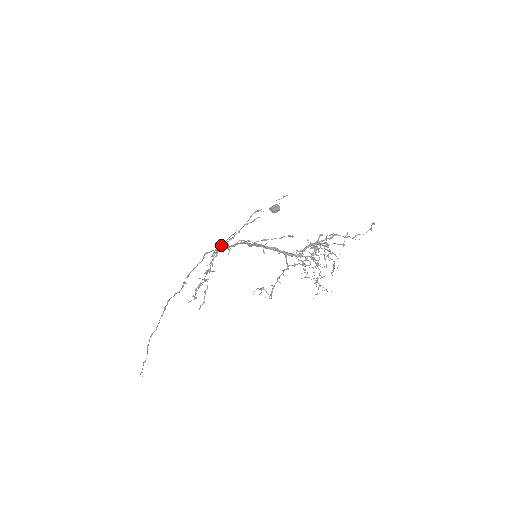
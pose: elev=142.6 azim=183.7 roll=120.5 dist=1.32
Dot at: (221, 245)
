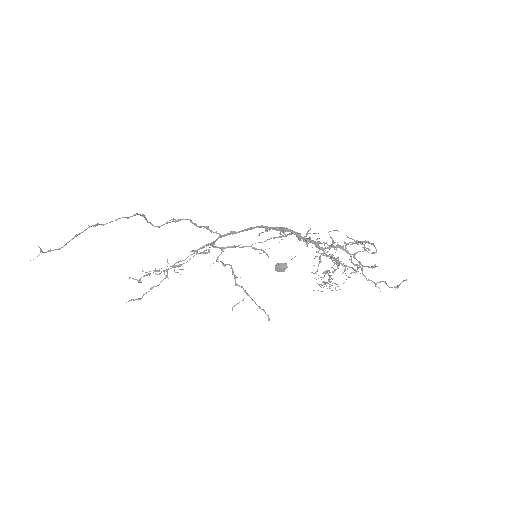
Dot at: (216, 246)
